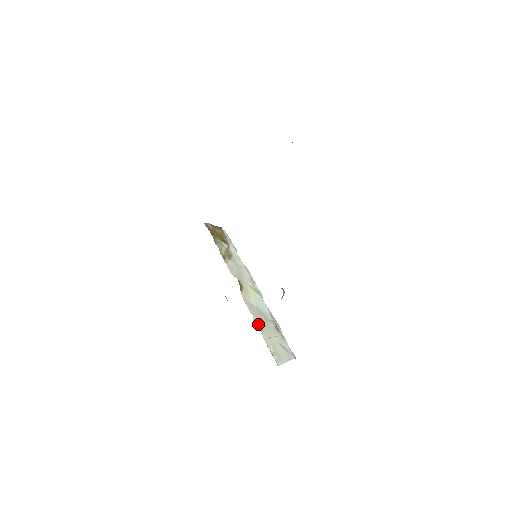
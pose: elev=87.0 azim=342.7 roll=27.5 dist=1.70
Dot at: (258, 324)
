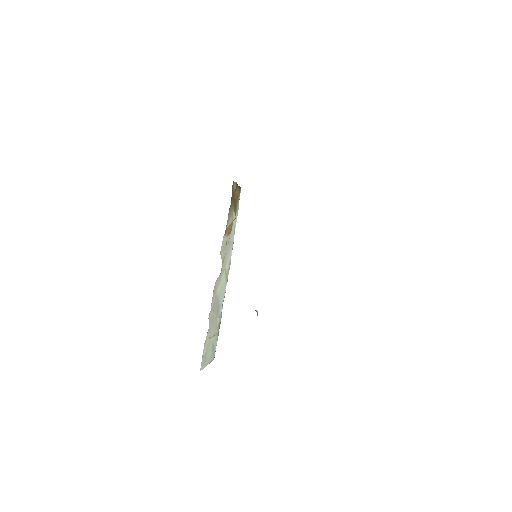
Dot at: (210, 320)
